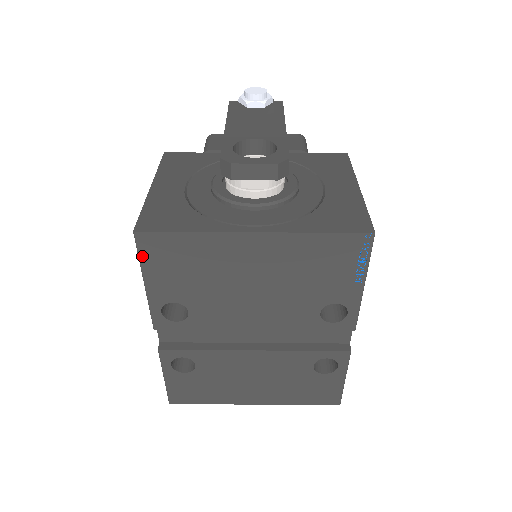
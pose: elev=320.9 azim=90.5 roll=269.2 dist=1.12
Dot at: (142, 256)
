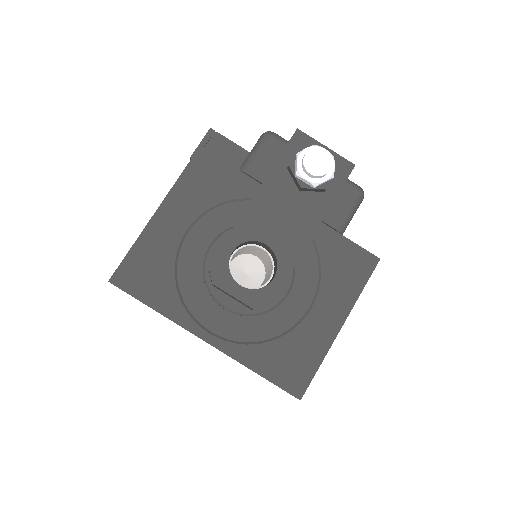
Dot at: occluded
